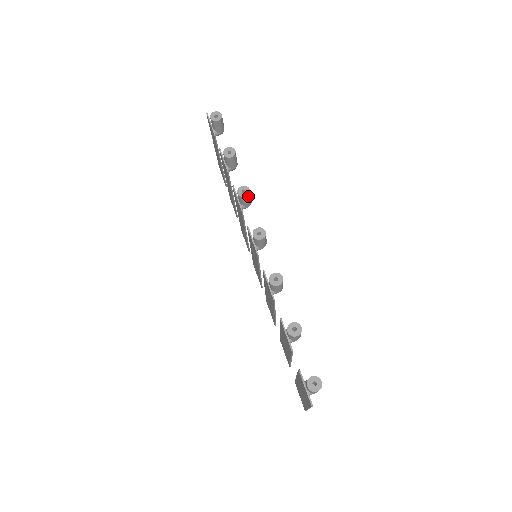
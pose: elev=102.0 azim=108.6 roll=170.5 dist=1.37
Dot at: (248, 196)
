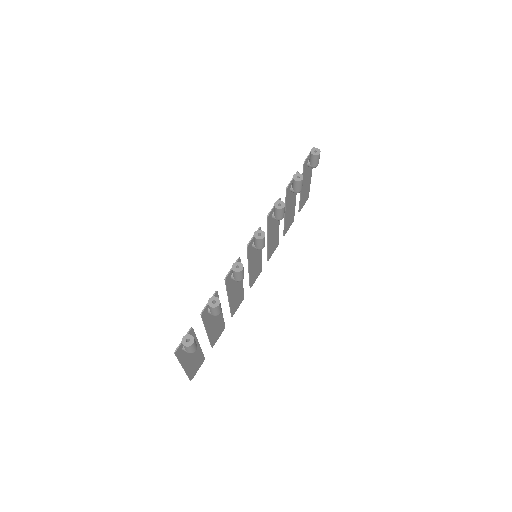
Dot at: (279, 210)
